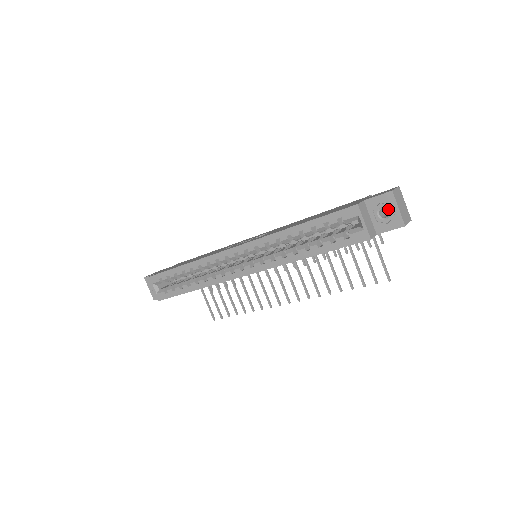
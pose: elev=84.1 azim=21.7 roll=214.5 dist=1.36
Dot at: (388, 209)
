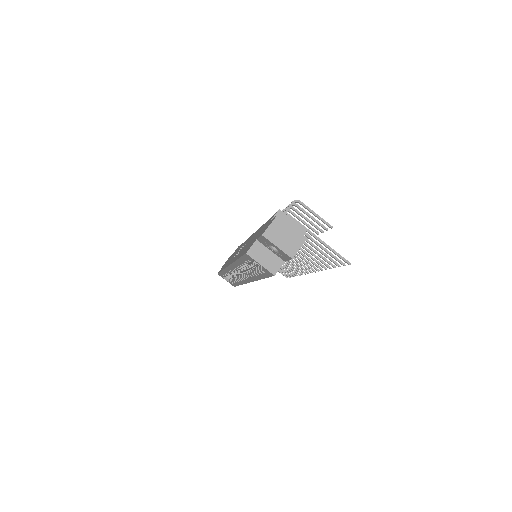
Dot at: (273, 246)
